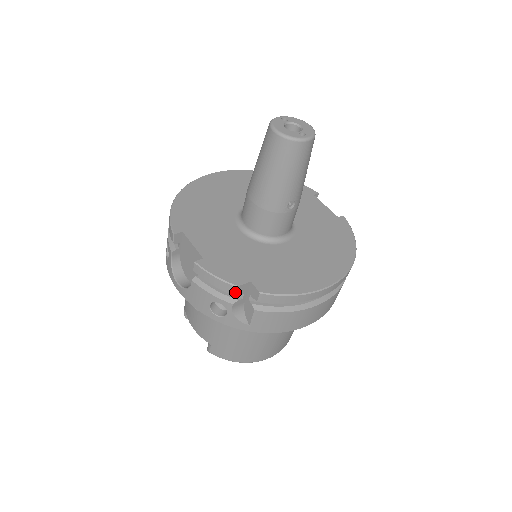
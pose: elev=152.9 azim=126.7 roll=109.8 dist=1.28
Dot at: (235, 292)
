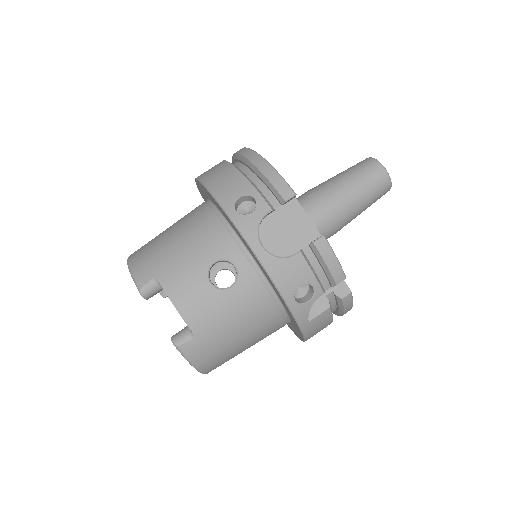
Dot at: (339, 282)
